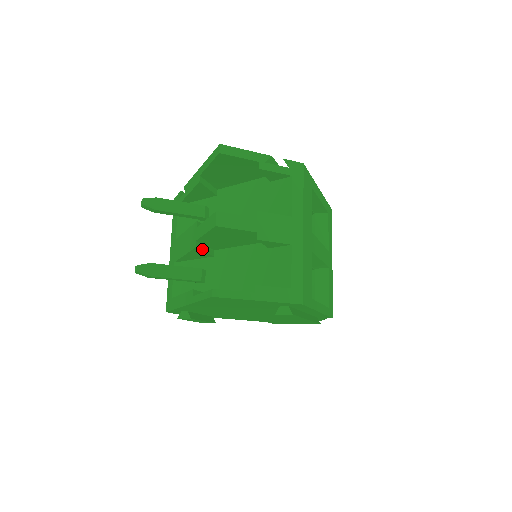
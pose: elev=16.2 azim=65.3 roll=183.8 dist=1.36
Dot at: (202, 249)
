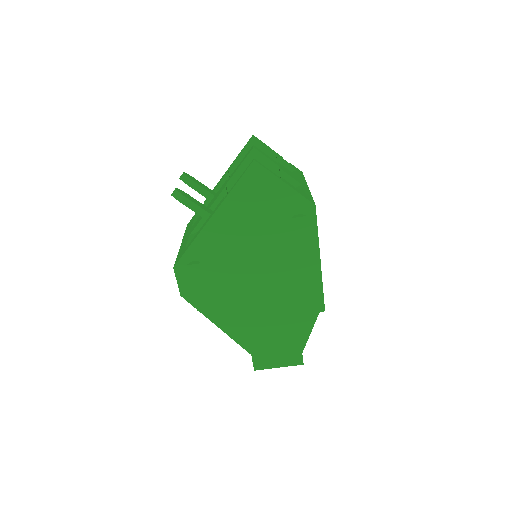
Dot at: occluded
